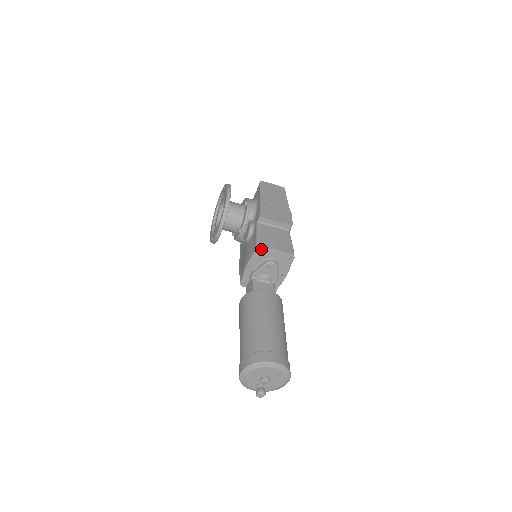
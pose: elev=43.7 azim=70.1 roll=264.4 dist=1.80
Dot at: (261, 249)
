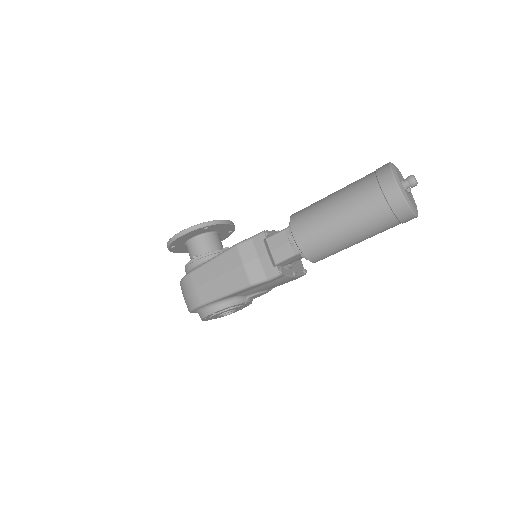
Dot at: occluded
